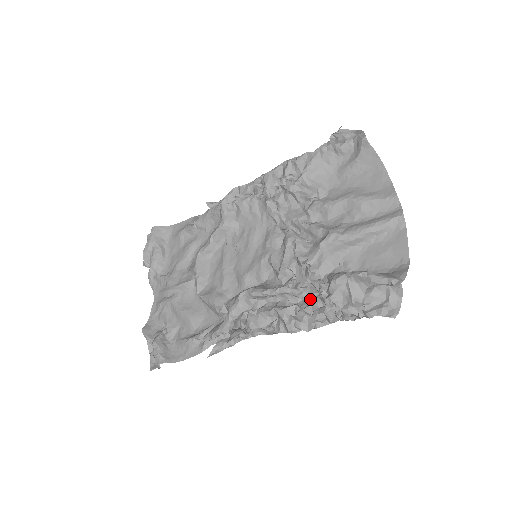
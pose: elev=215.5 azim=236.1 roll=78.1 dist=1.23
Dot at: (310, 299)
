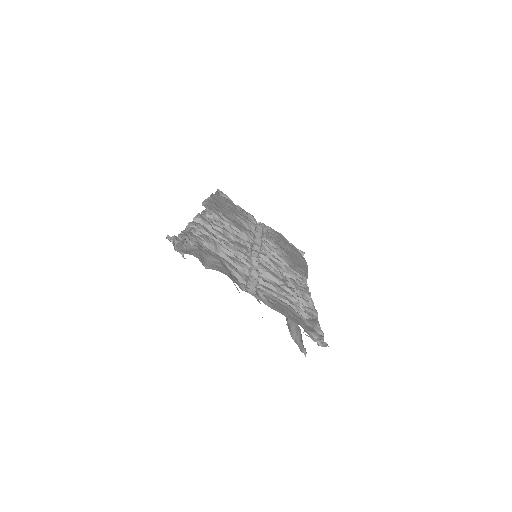
Dot at: occluded
